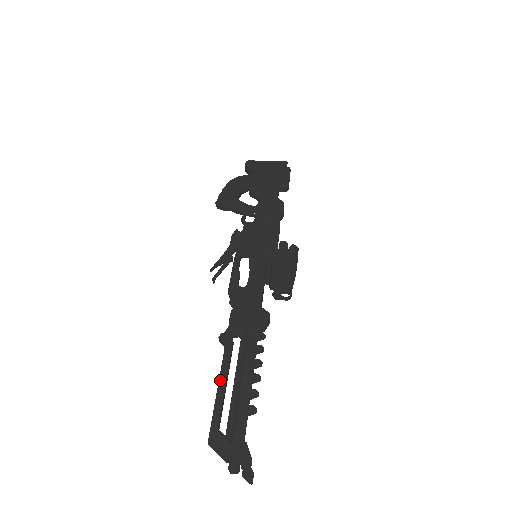
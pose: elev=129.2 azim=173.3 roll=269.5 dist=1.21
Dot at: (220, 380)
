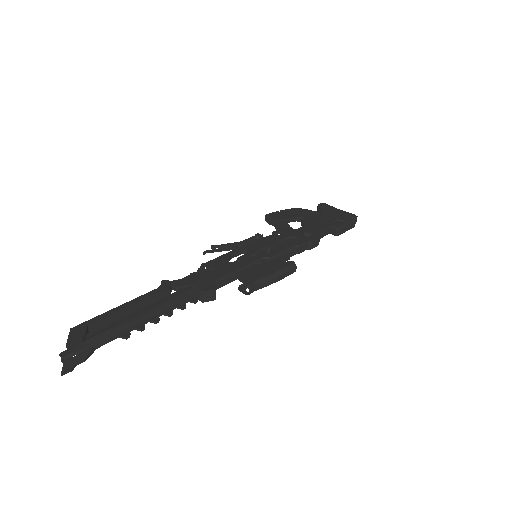
Dot at: (128, 302)
